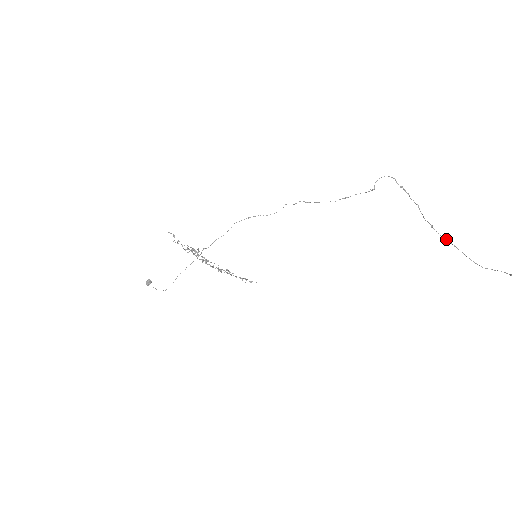
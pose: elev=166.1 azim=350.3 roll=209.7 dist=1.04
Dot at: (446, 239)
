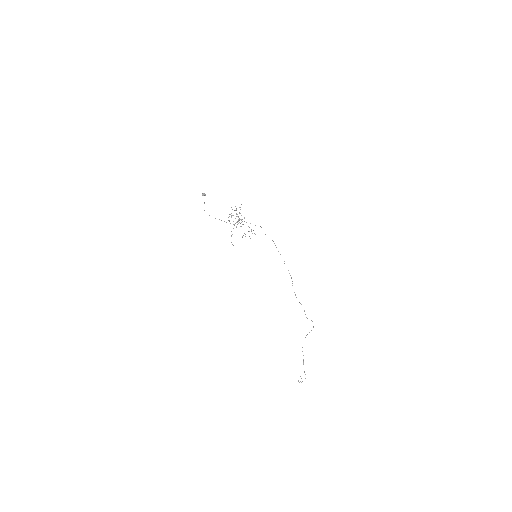
Dot at: occluded
